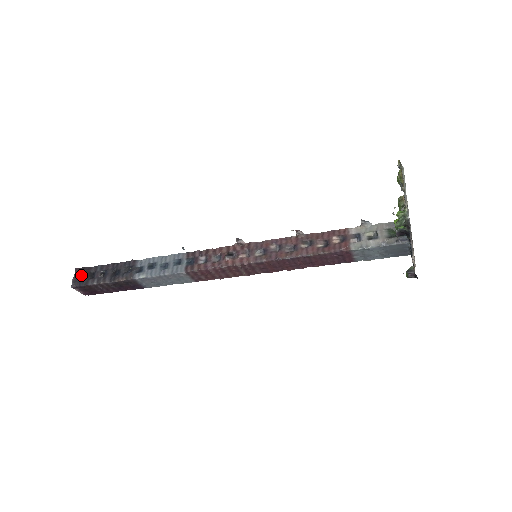
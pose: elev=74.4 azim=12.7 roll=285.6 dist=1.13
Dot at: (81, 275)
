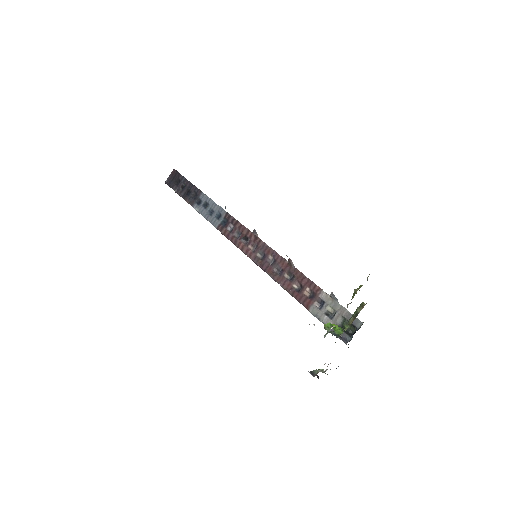
Dot at: (173, 177)
